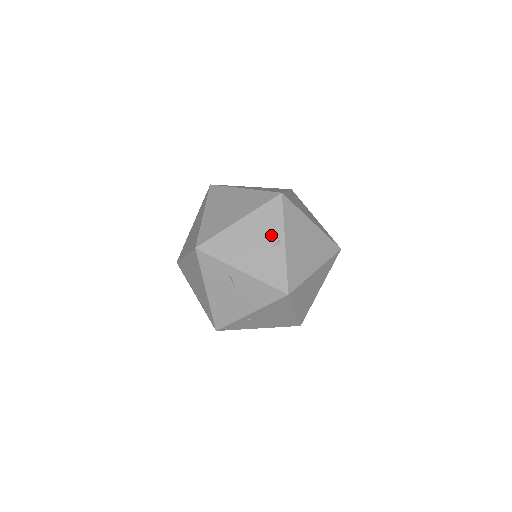
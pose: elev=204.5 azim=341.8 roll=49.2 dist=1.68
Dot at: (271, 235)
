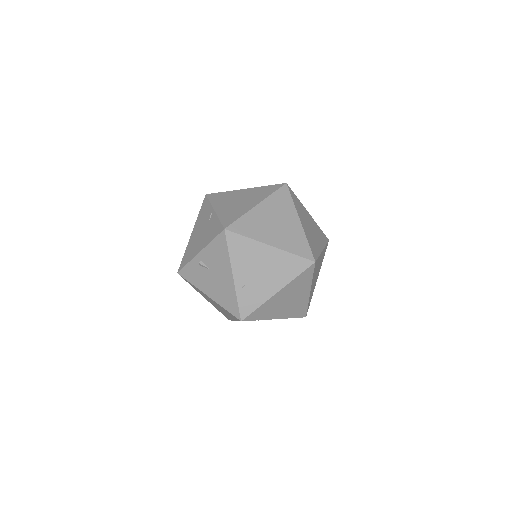
Dot at: (207, 217)
